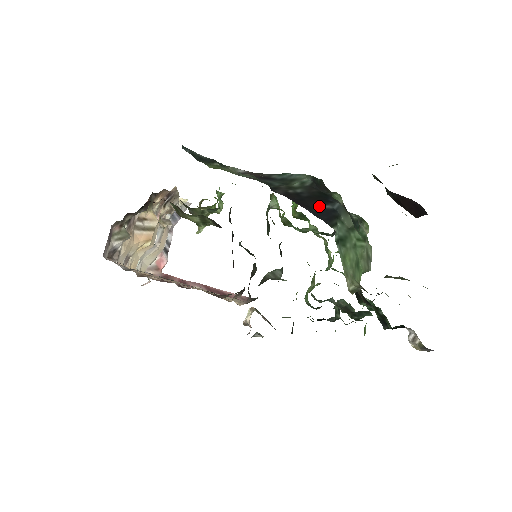
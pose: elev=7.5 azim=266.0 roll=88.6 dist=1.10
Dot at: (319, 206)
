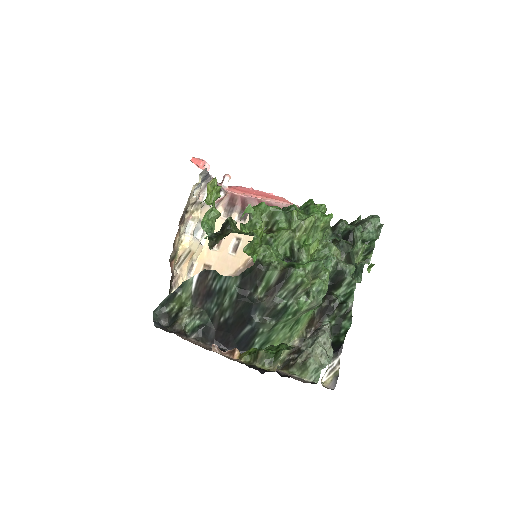
Dot at: (240, 334)
